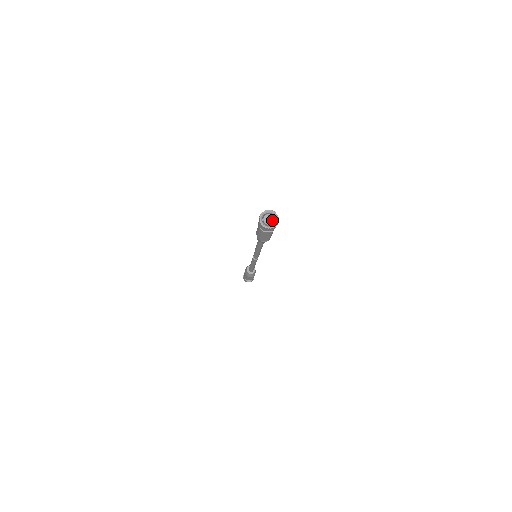
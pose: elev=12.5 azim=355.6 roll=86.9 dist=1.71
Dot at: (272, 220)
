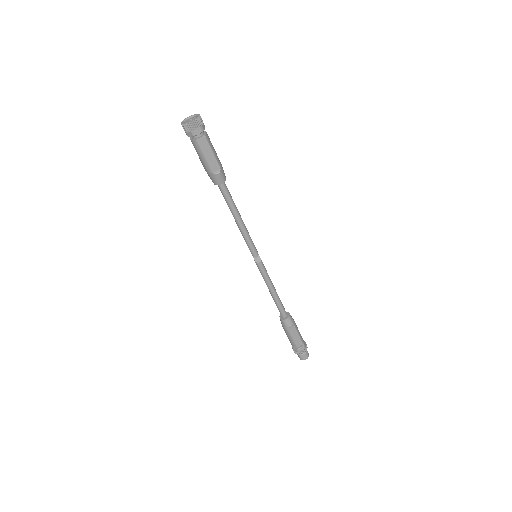
Dot at: (194, 118)
